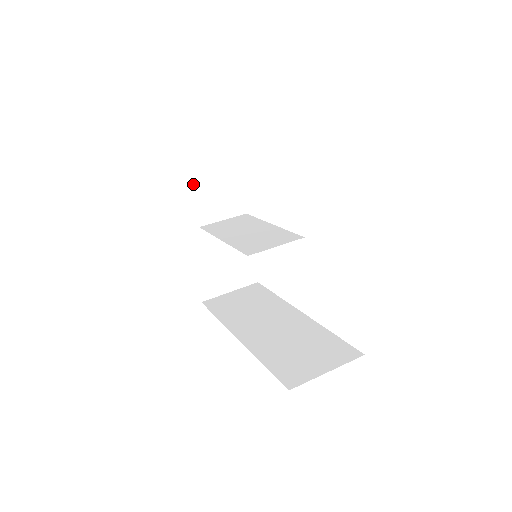
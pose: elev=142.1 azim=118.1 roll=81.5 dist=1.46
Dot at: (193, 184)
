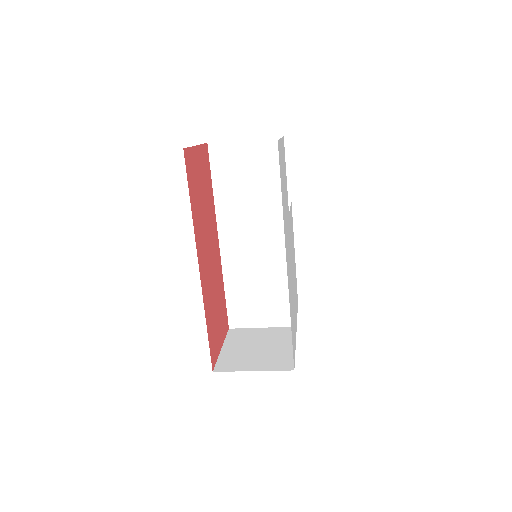
Dot at: occluded
